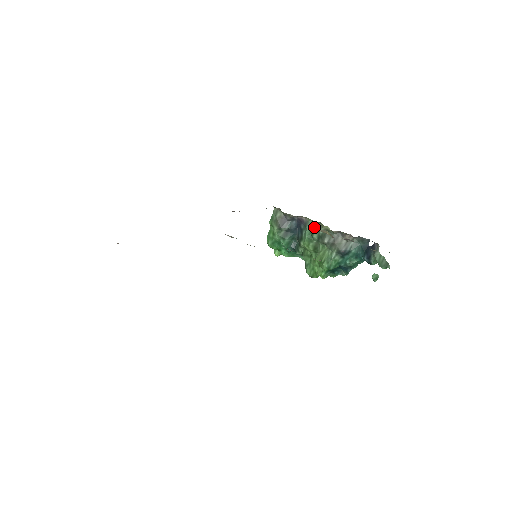
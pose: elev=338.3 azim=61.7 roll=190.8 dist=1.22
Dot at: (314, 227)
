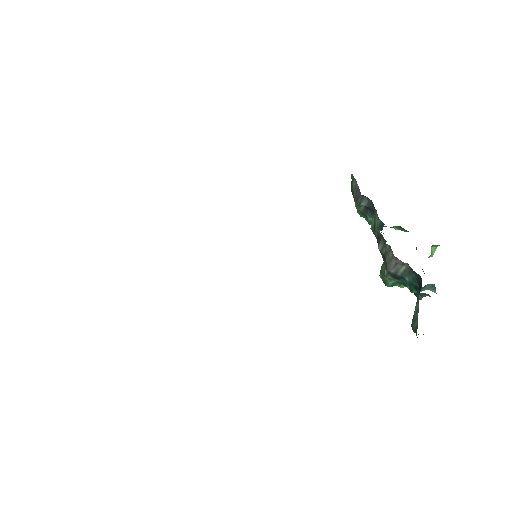
Dot at: (377, 220)
